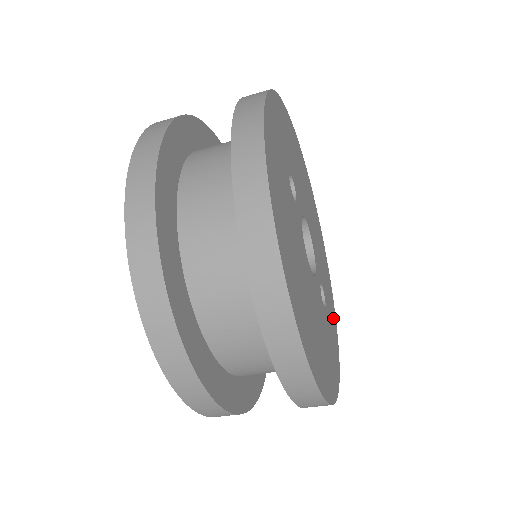
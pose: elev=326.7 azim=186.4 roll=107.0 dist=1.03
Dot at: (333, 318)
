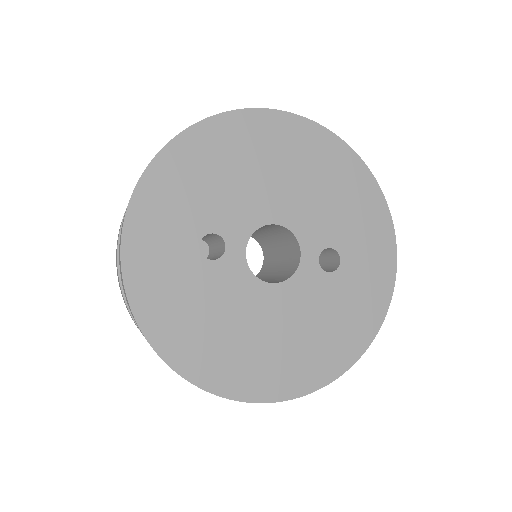
Dot at: (378, 238)
